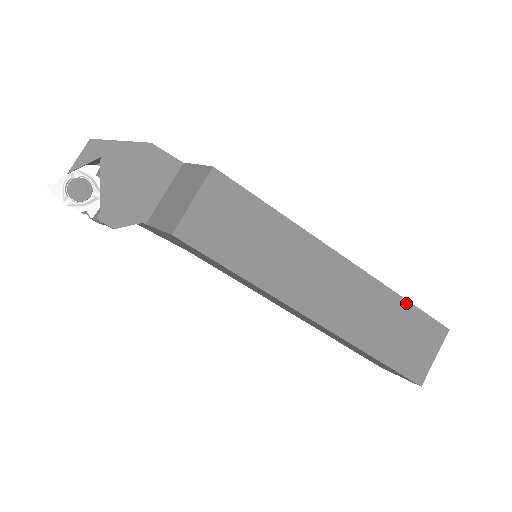
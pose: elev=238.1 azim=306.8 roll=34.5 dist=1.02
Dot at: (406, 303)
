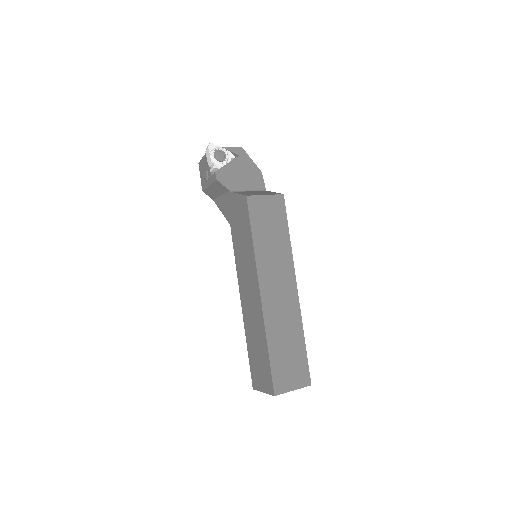
Dot at: (304, 344)
